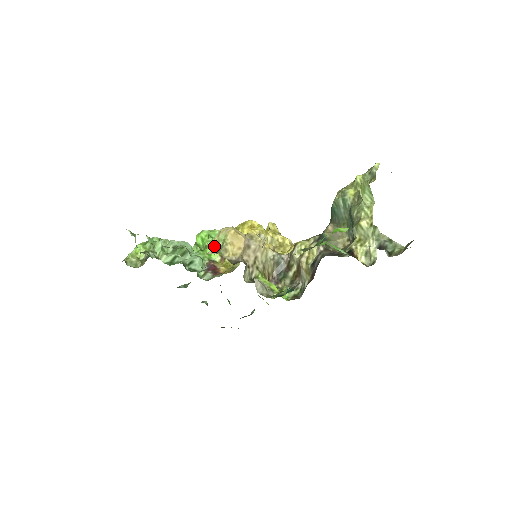
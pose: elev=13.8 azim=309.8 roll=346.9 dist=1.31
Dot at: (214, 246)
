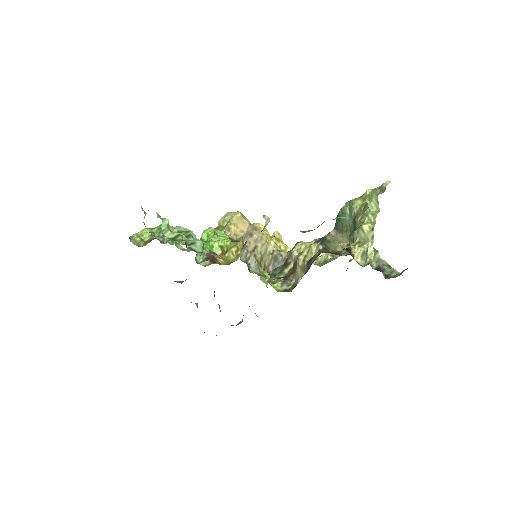
Dot at: (218, 225)
